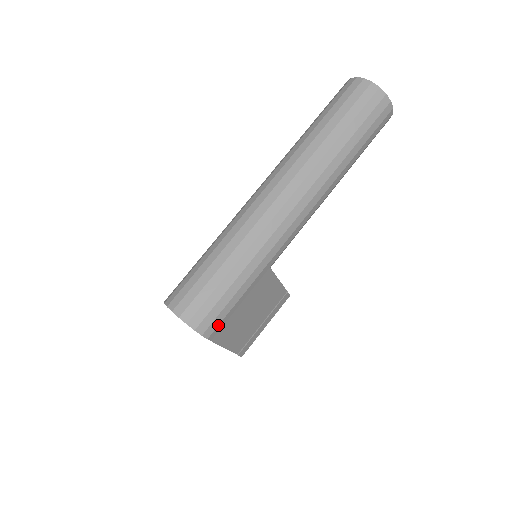
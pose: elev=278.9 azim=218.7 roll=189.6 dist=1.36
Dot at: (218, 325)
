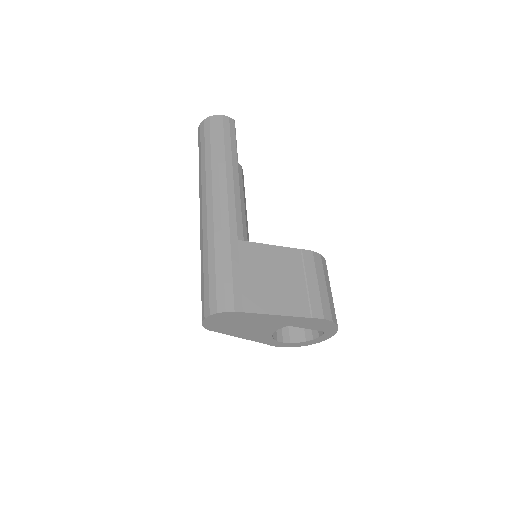
Dot at: (233, 297)
